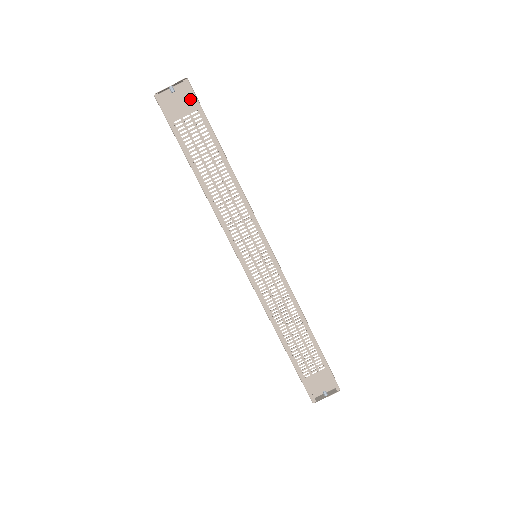
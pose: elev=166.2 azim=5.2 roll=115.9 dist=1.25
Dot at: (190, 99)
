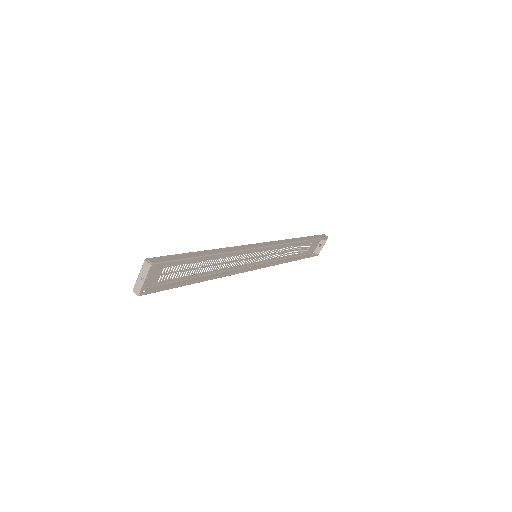
Dot at: occluded
